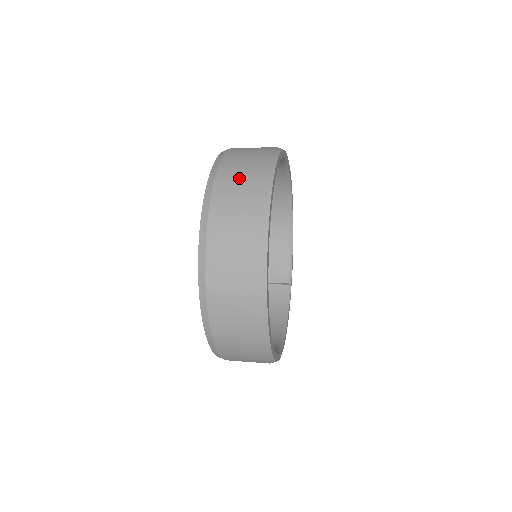
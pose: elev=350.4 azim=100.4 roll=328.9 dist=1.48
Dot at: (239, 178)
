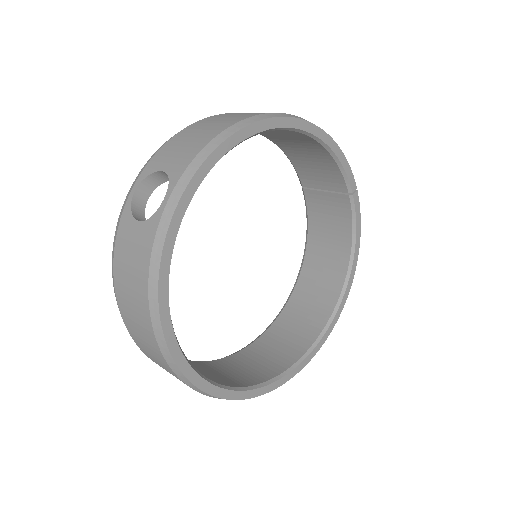
Dot at: (135, 321)
